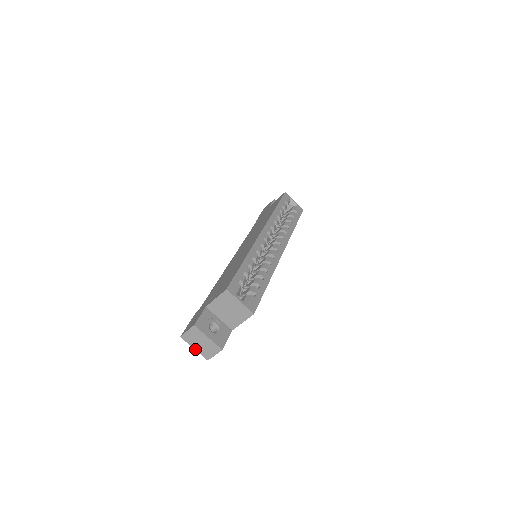
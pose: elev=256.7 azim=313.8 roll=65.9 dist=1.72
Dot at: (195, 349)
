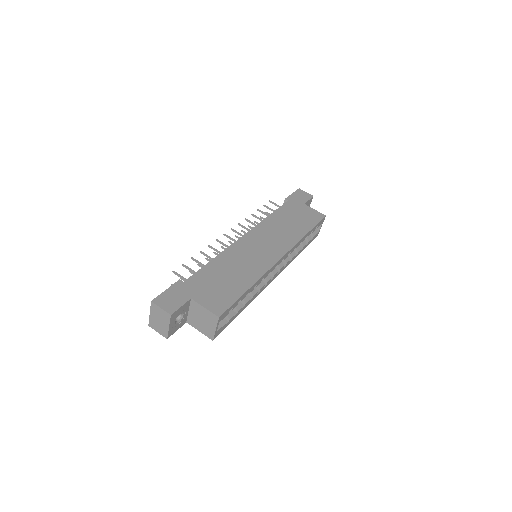
Dot at: (150, 315)
